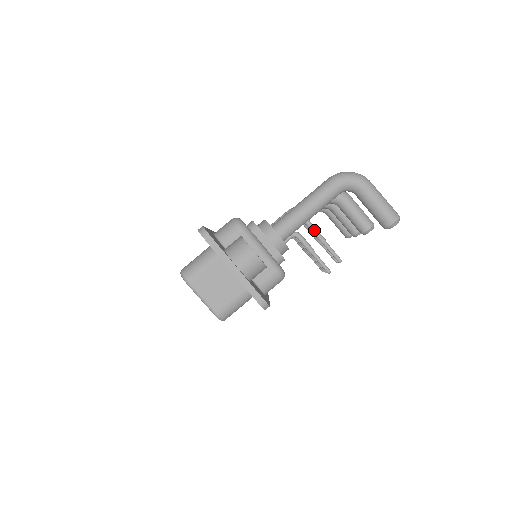
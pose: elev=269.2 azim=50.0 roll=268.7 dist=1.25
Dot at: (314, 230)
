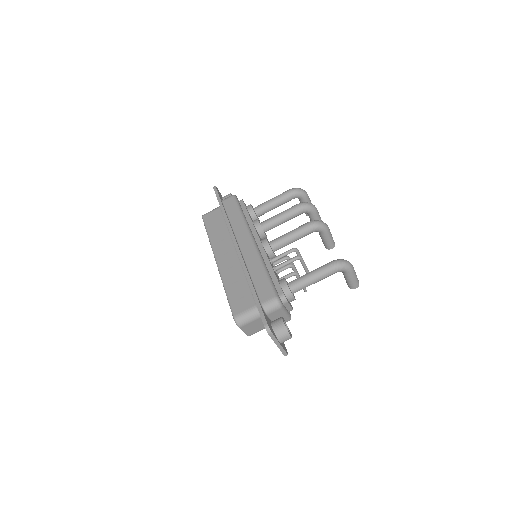
Dot at: (306, 269)
